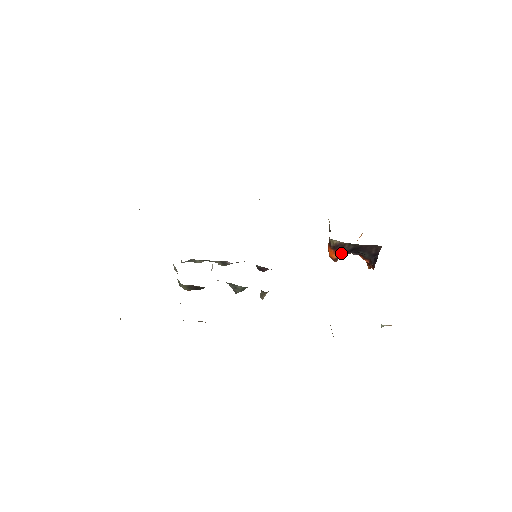
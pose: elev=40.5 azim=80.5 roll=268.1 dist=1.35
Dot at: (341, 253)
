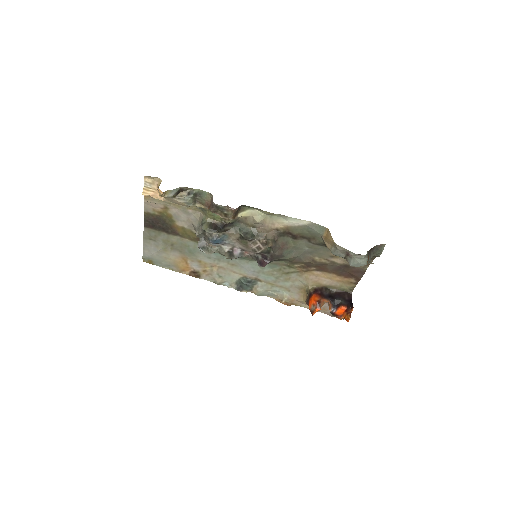
Dot at: (321, 296)
